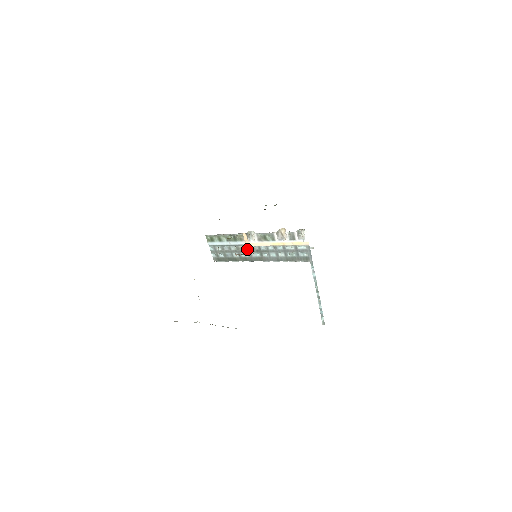
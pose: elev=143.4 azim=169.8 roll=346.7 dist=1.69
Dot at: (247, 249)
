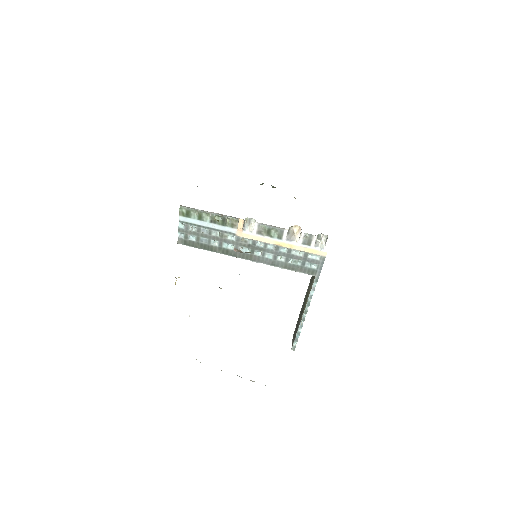
Dot at: (235, 240)
